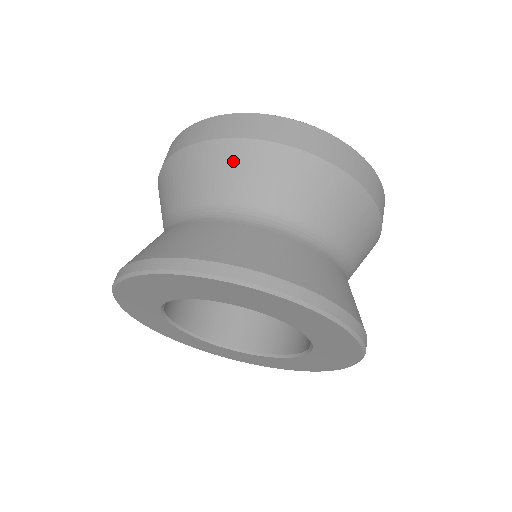
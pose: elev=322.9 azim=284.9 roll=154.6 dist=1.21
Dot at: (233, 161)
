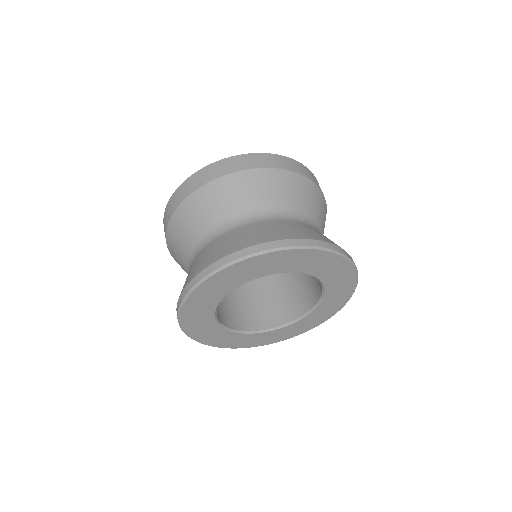
Dot at: (246, 185)
